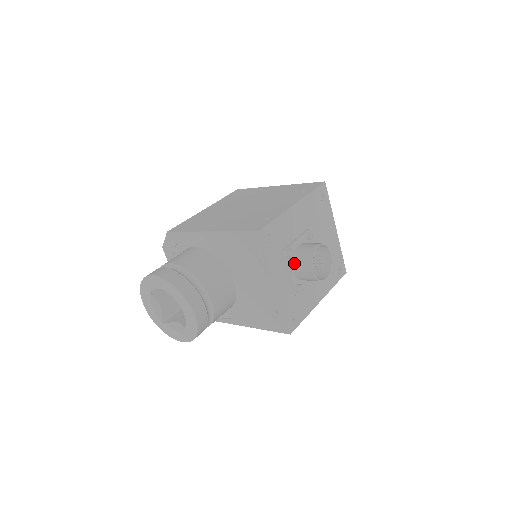
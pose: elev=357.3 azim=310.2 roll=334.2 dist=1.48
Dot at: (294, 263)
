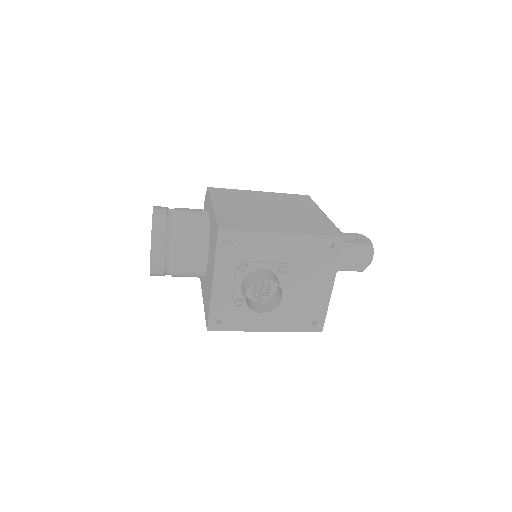
Dot at: (244, 279)
